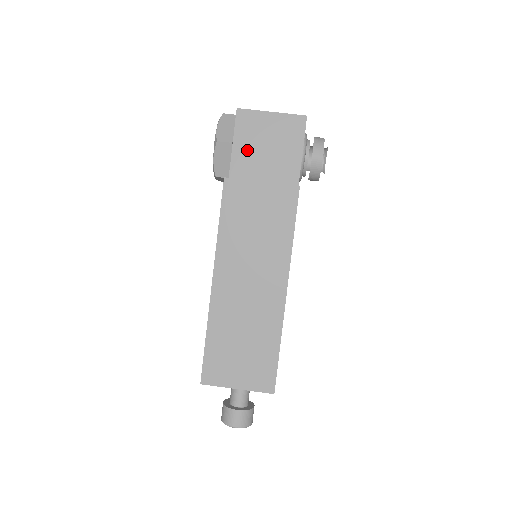
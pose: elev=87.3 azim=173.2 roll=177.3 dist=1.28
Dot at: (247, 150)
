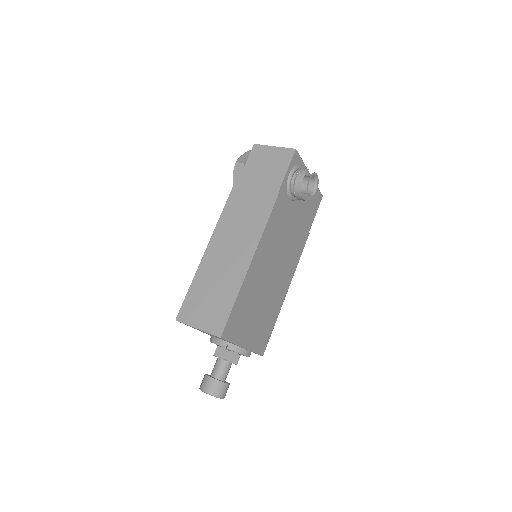
Dot at: (253, 168)
